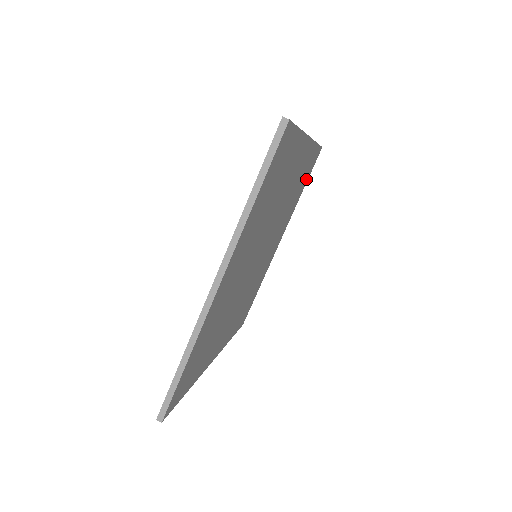
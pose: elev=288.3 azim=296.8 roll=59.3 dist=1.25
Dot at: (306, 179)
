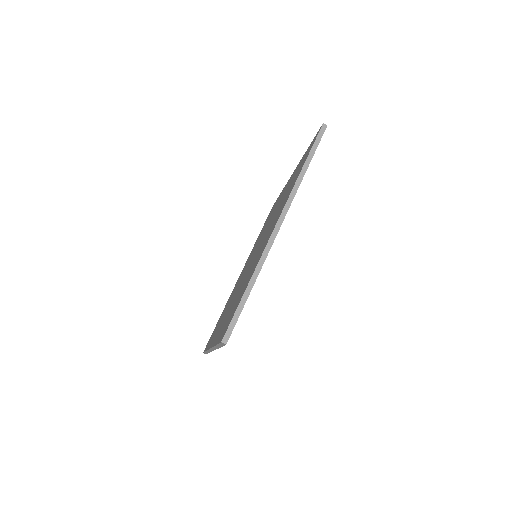
Dot at: occluded
